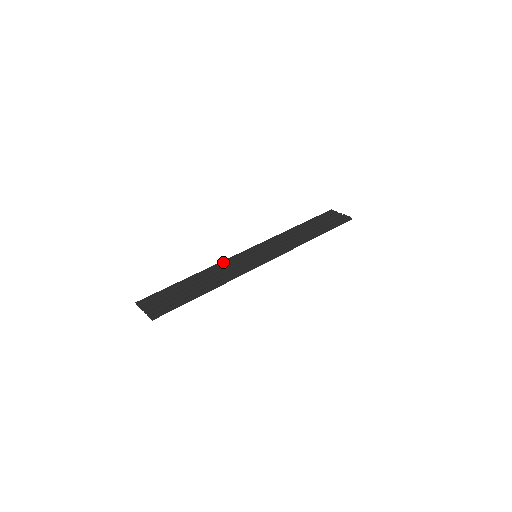
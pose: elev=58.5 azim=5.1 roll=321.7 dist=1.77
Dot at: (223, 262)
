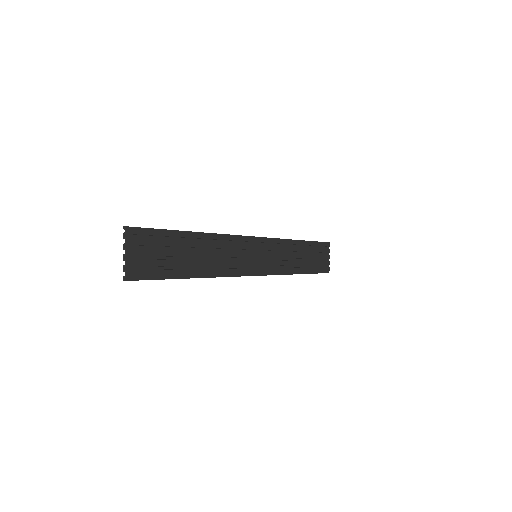
Dot at: (232, 238)
